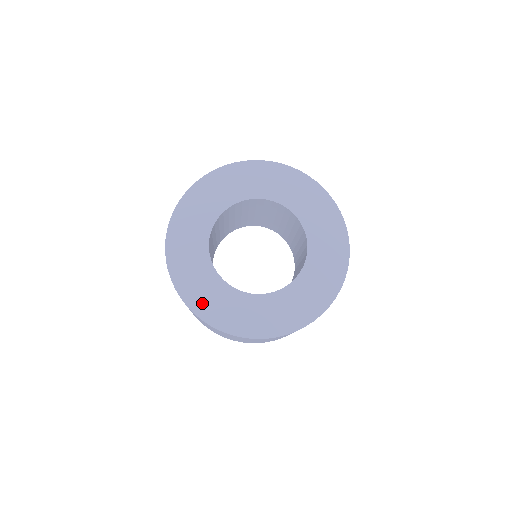
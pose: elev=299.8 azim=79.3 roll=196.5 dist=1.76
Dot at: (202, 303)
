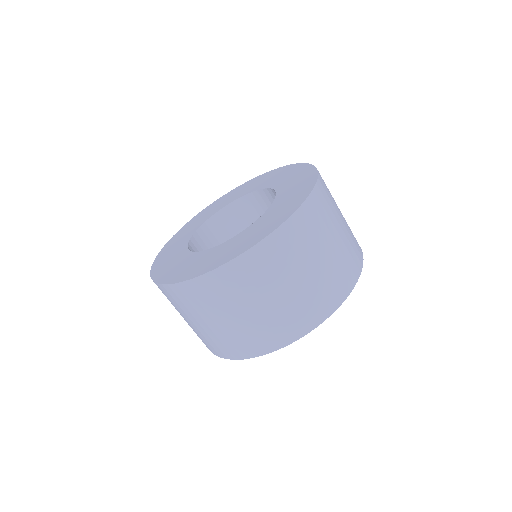
Dot at: (213, 263)
